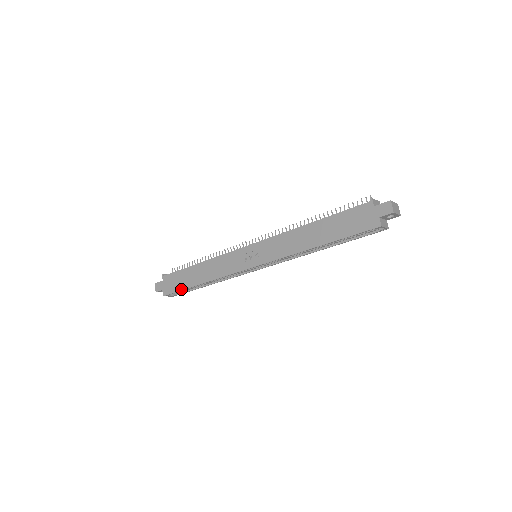
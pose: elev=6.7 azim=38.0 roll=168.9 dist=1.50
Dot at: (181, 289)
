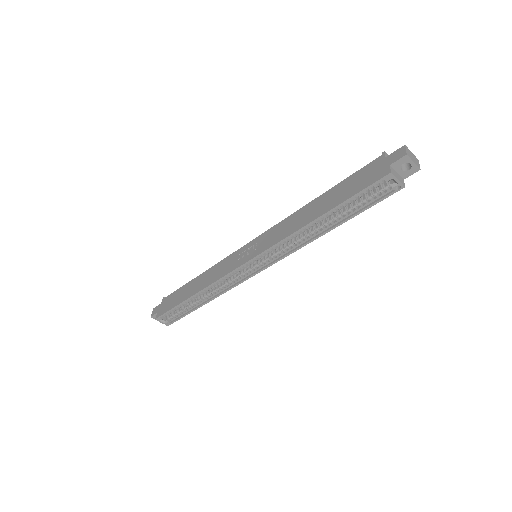
Dot at: (173, 306)
